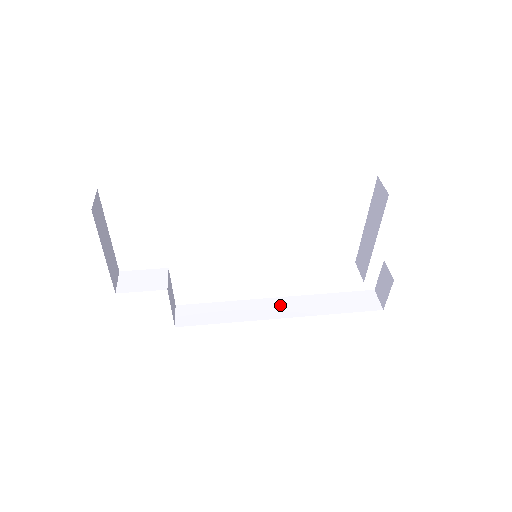
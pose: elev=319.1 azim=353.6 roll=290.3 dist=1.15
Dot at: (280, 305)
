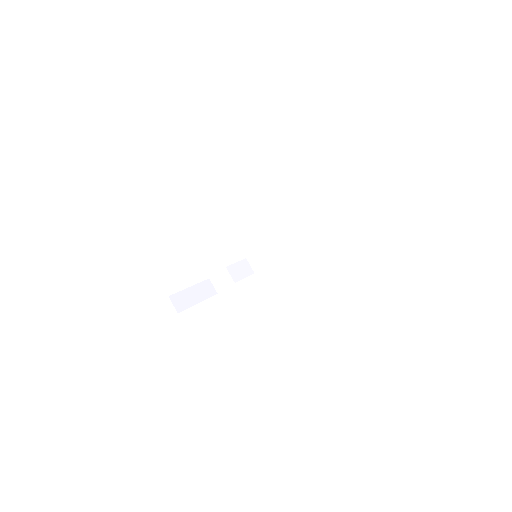
Dot at: (294, 235)
